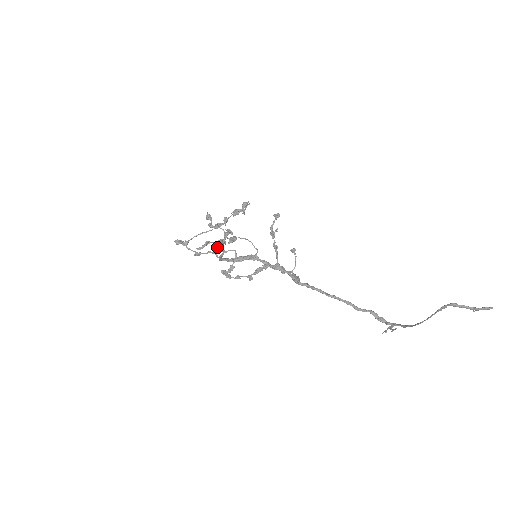
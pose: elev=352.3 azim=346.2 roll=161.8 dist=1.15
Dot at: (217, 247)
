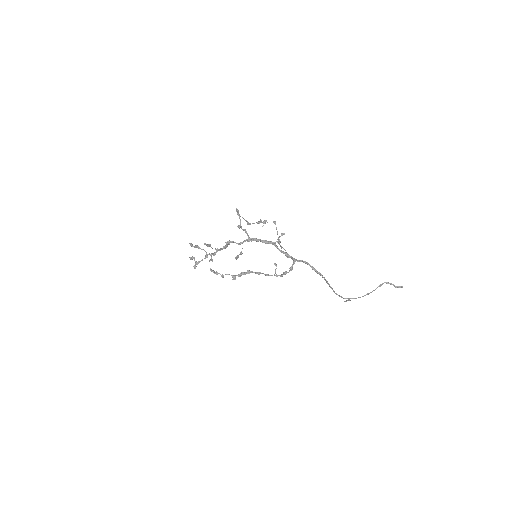
Dot at: (230, 242)
